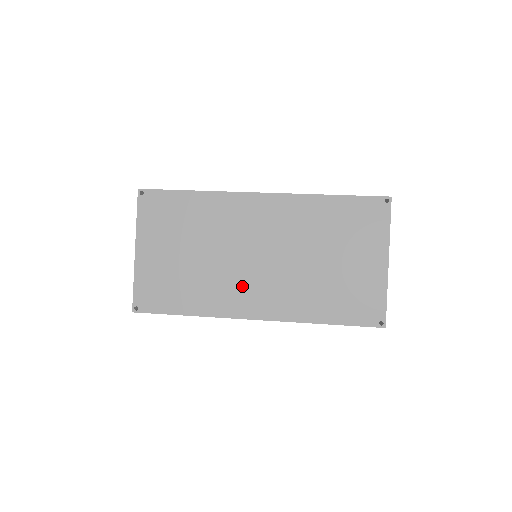
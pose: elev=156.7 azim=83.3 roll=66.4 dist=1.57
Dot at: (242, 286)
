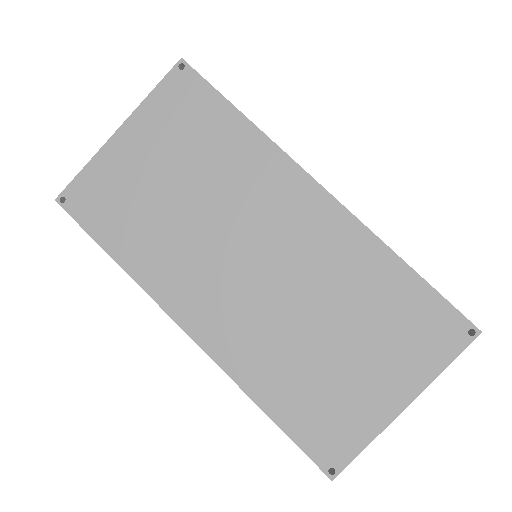
Dot at: (205, 281)
